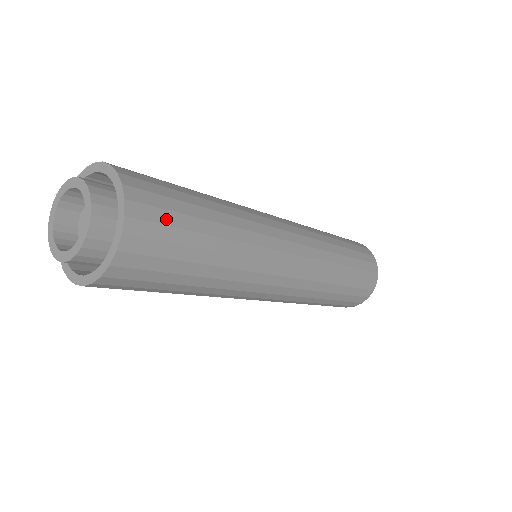
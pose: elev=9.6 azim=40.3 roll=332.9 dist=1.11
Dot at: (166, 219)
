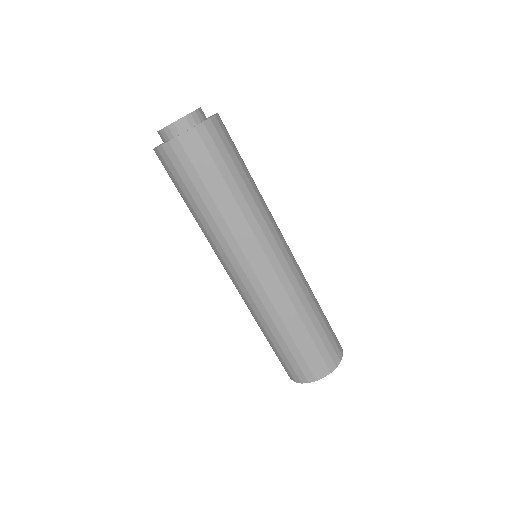
Dot at: (230, 140)
